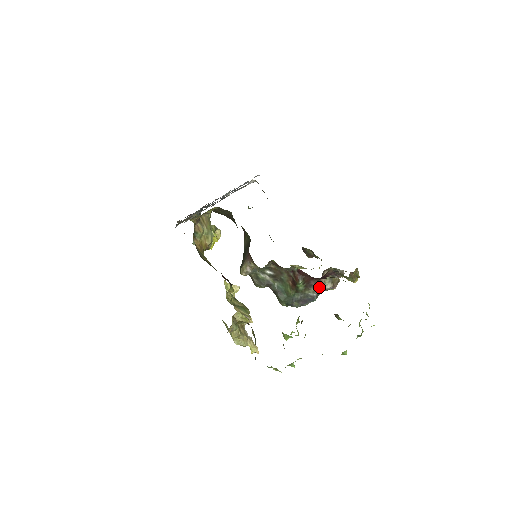
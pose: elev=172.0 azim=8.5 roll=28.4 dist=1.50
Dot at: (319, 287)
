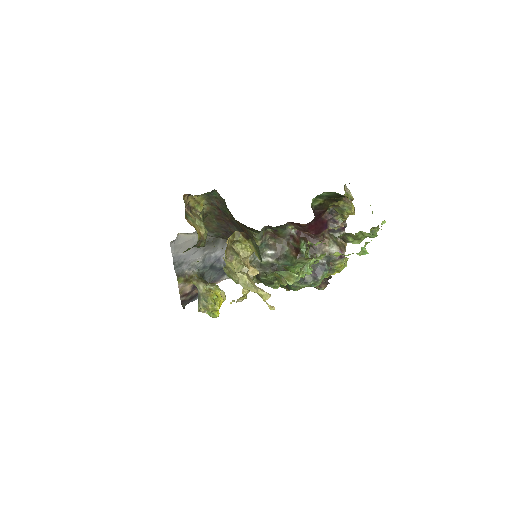
Dot at: (325, 251)
